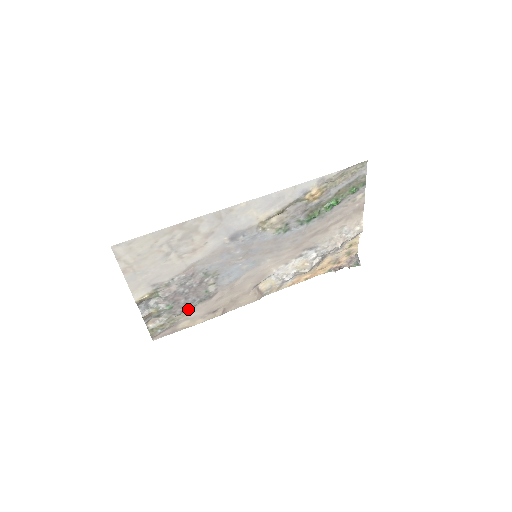
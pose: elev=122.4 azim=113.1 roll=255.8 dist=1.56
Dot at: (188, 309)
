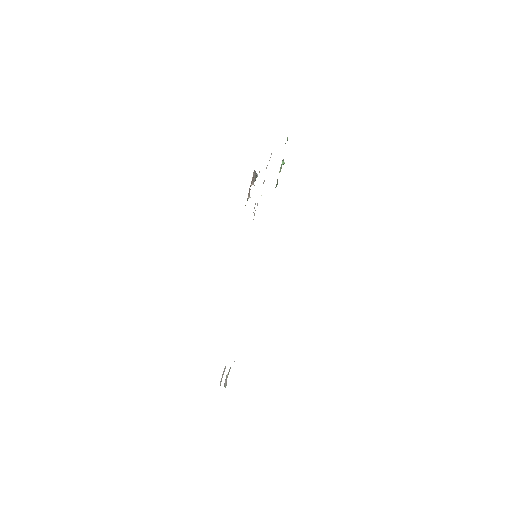
Dot at: occluded
